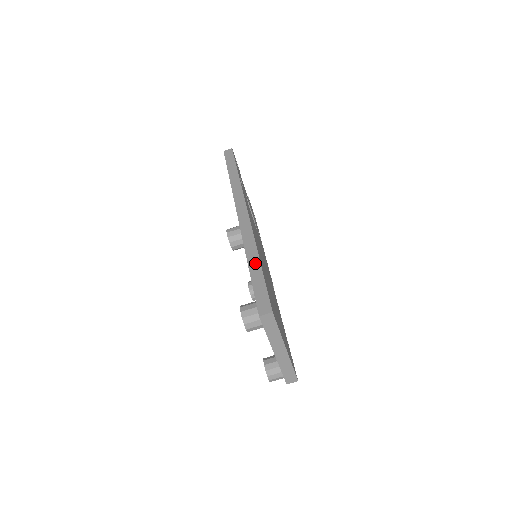
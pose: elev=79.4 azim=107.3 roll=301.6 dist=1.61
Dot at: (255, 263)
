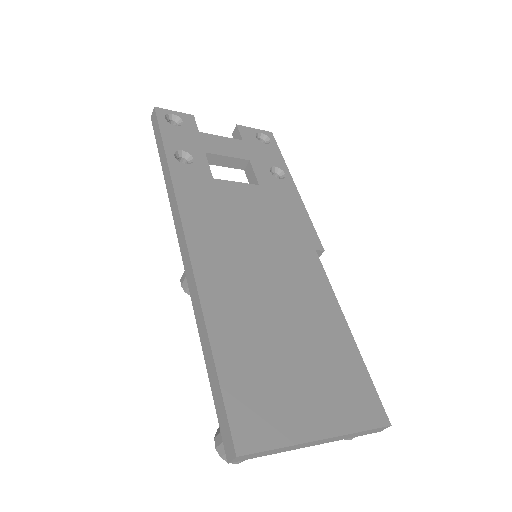
Dot at: (206, 349)
